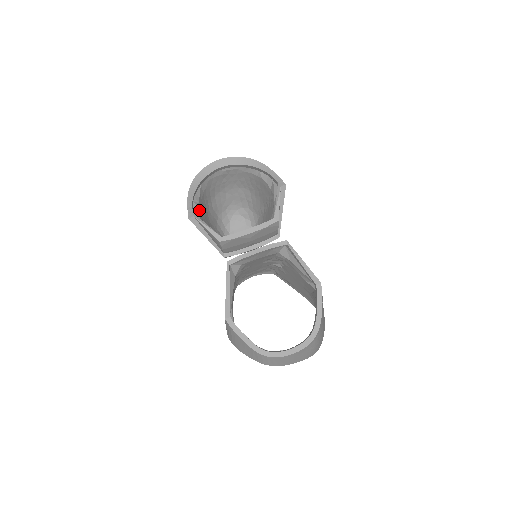
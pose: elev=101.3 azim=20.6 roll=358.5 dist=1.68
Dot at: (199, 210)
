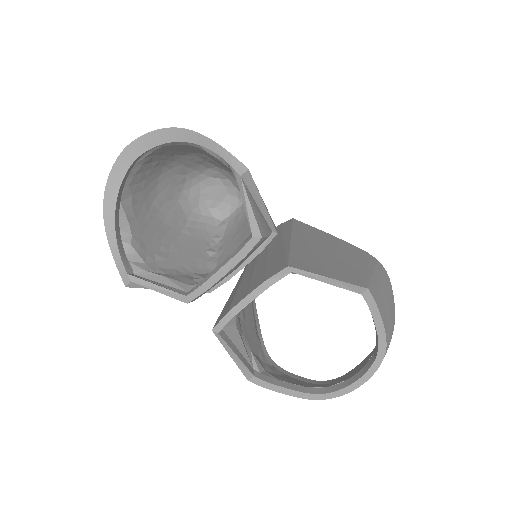
Dot at: (138, 247)
